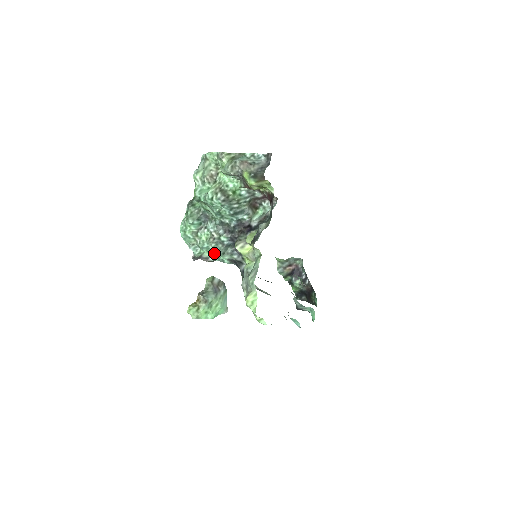
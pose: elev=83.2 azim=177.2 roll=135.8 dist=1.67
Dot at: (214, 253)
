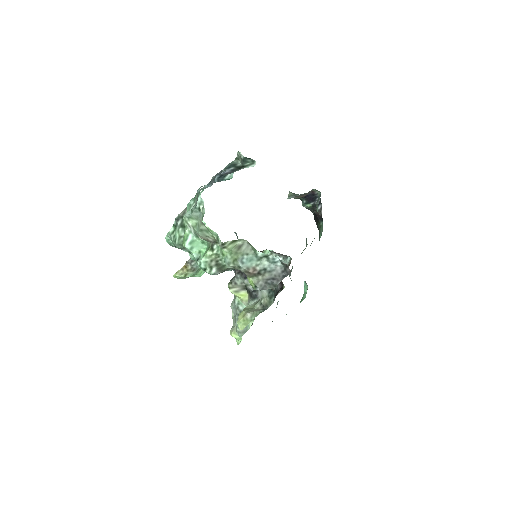
Dot at: occluded
